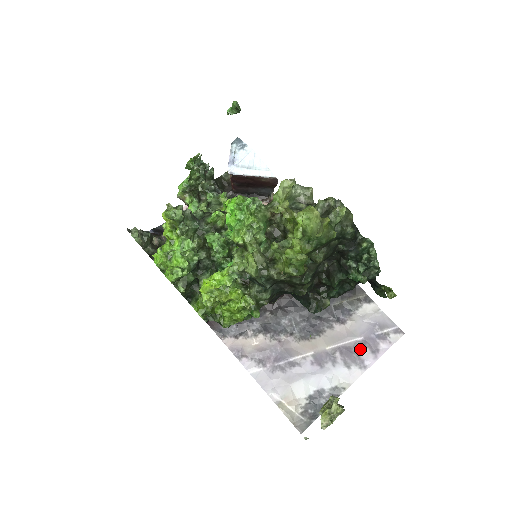
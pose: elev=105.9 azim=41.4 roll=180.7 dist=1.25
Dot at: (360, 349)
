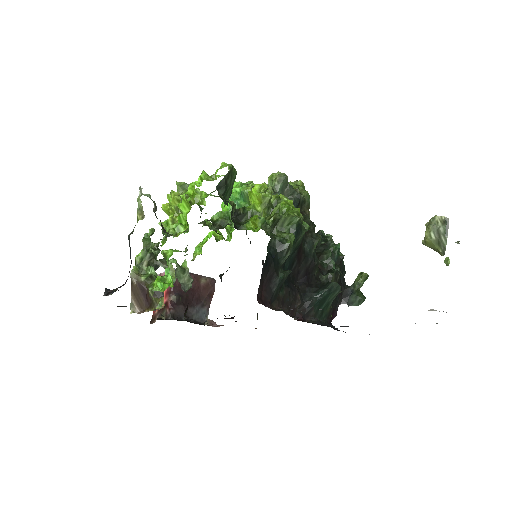
Dot at: occluded
